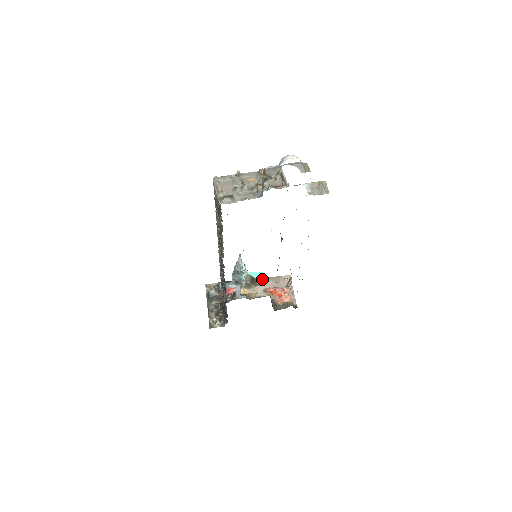
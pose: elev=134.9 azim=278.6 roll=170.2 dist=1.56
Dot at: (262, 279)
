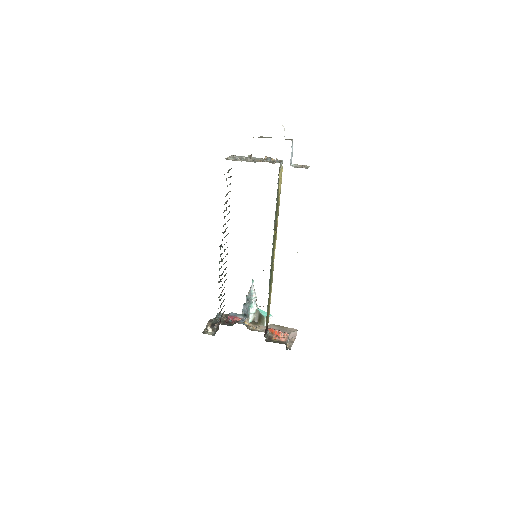
Dot at: (270, 324)
